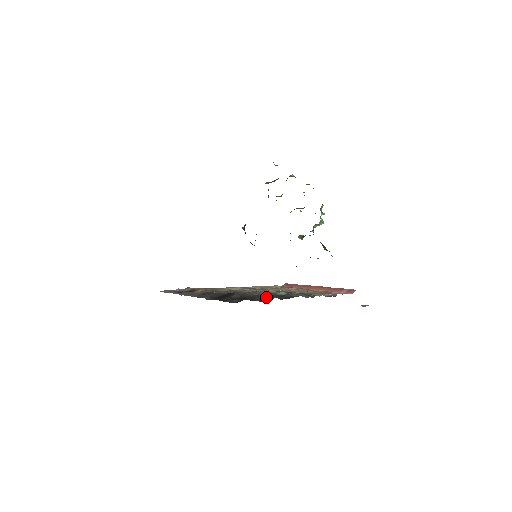
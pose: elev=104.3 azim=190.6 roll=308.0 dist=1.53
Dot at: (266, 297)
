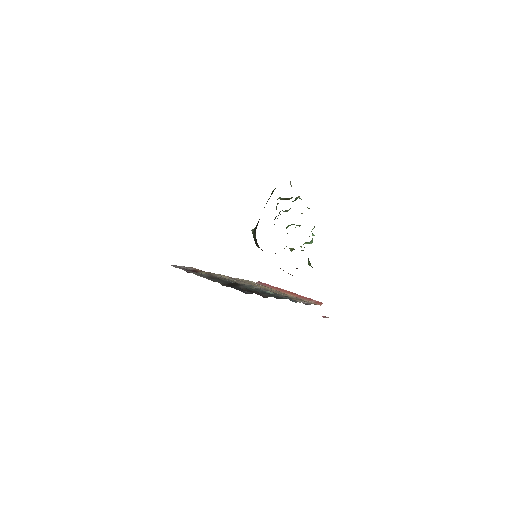
Dot at: (265, 294)
